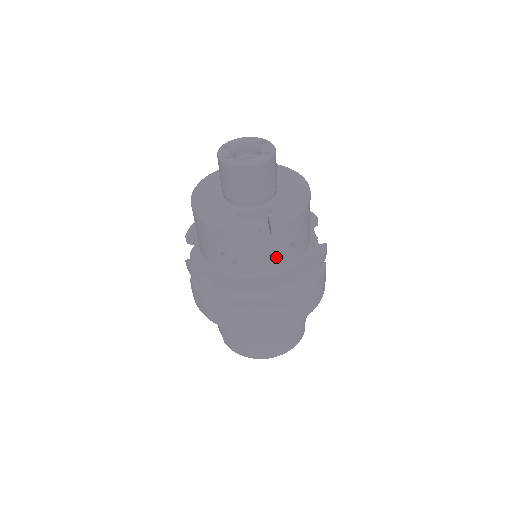
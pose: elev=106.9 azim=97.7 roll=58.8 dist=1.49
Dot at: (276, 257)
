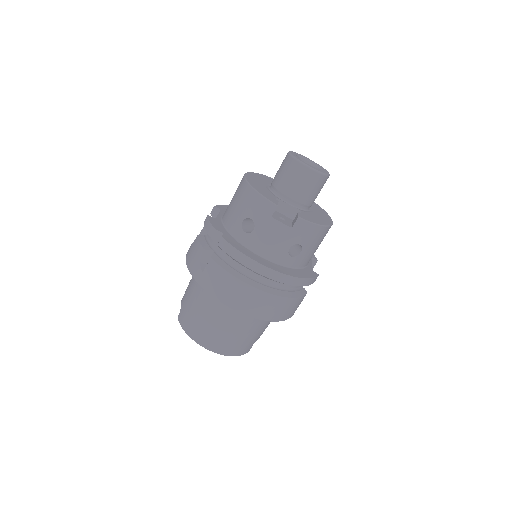
Dot at: (284, 247)
